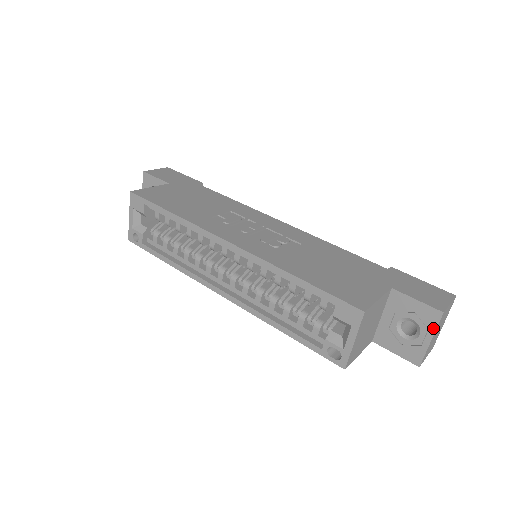
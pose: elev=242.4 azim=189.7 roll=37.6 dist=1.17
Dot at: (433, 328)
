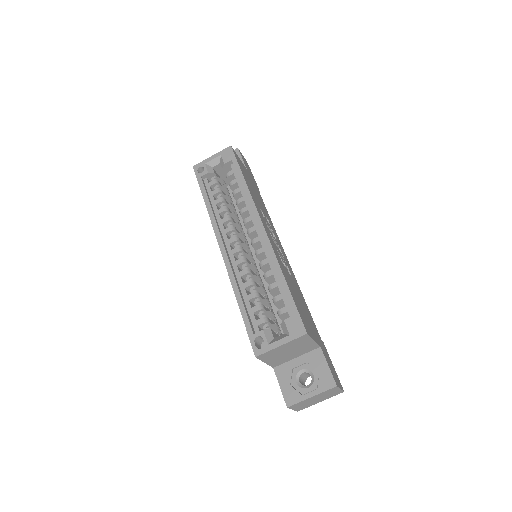
Dot at: (321, 390)
